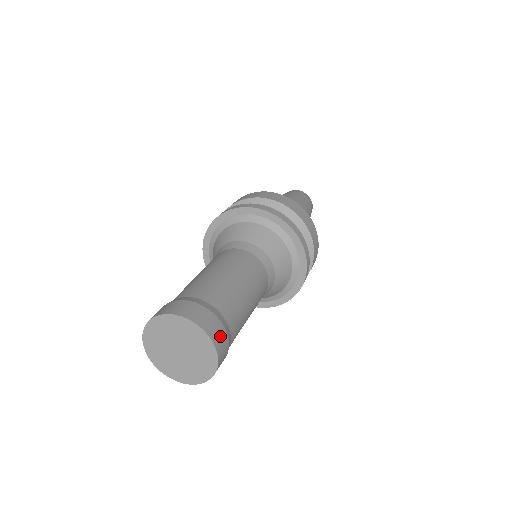
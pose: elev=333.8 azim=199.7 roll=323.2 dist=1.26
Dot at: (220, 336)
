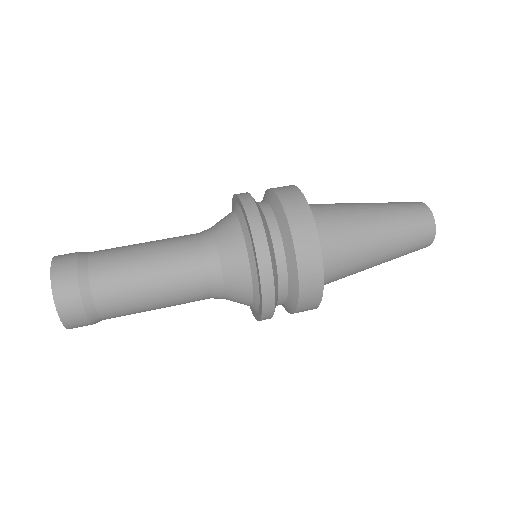
Dot at: (73, 313)
